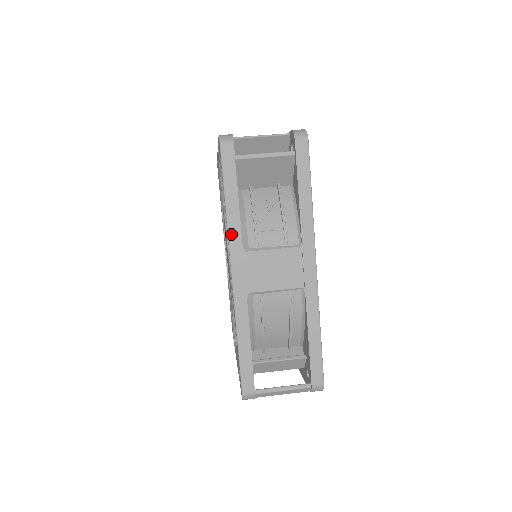
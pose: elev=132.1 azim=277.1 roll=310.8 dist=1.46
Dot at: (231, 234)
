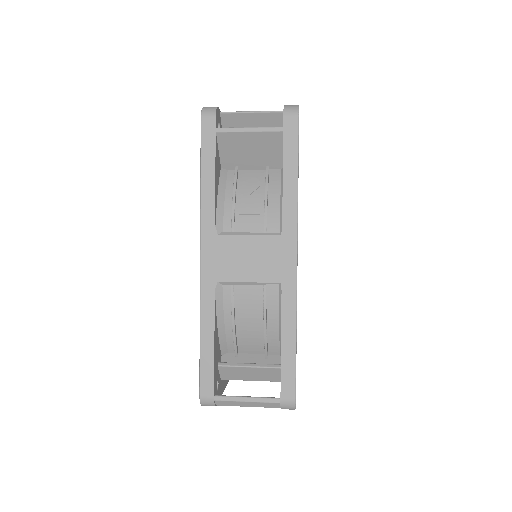
Dot at: (204, 213)
